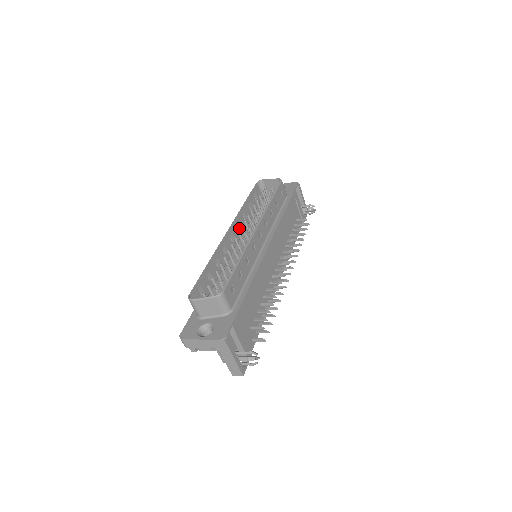
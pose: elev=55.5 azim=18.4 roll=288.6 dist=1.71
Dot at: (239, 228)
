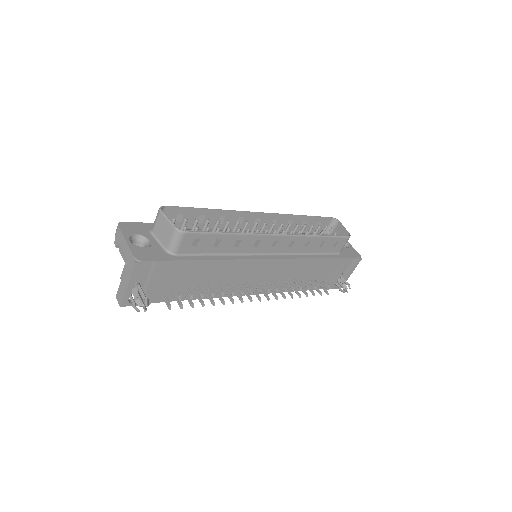
Dot at: occluded
